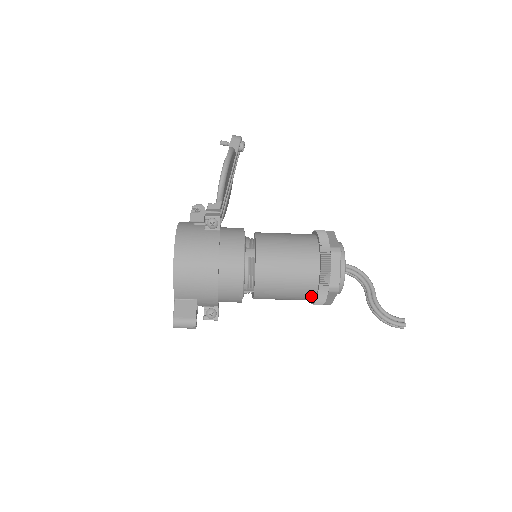
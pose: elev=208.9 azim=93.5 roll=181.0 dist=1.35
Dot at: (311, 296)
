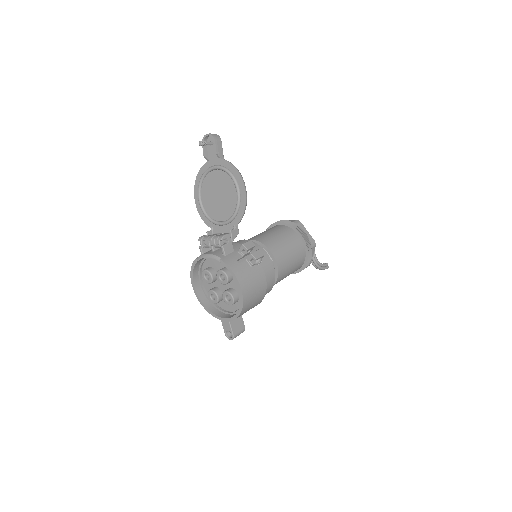
Dot at: occluded
